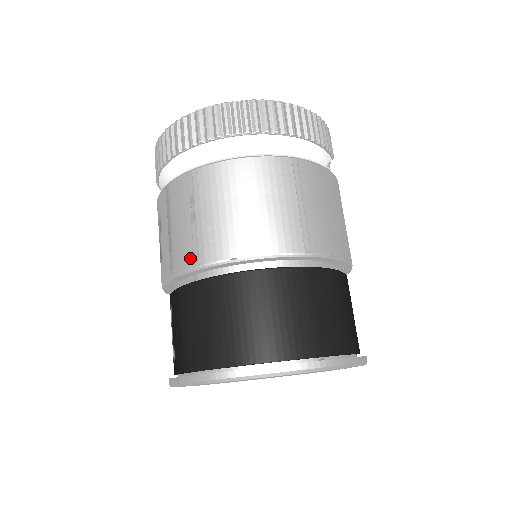
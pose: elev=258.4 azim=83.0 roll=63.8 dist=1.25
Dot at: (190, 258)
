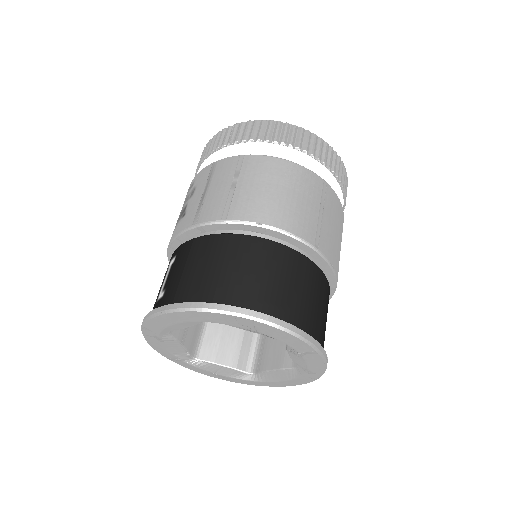
Dot at: (219, 213)
